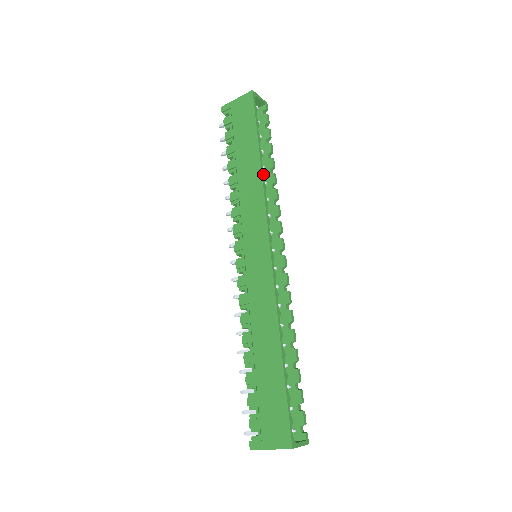
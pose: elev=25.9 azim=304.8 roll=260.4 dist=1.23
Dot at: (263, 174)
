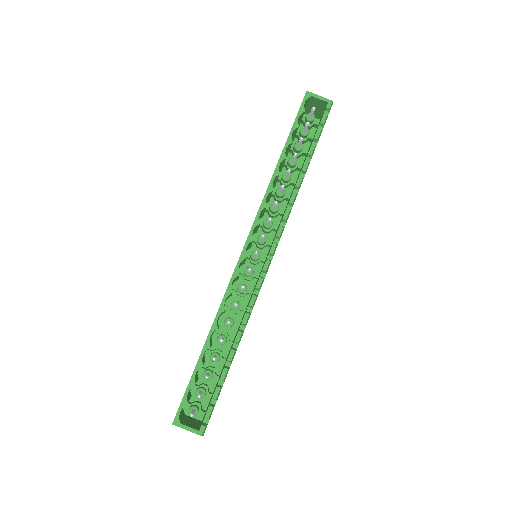
Dot at: (275, 177)
